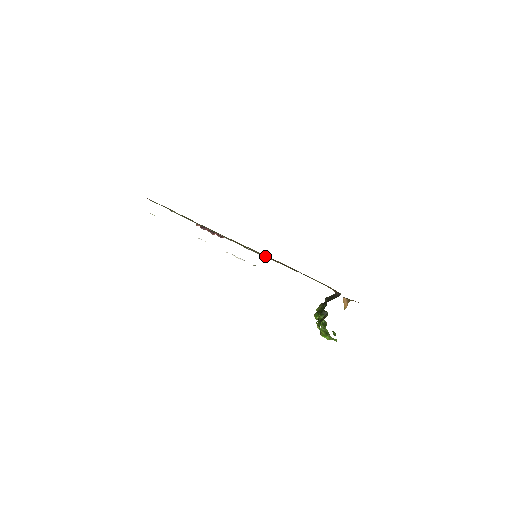
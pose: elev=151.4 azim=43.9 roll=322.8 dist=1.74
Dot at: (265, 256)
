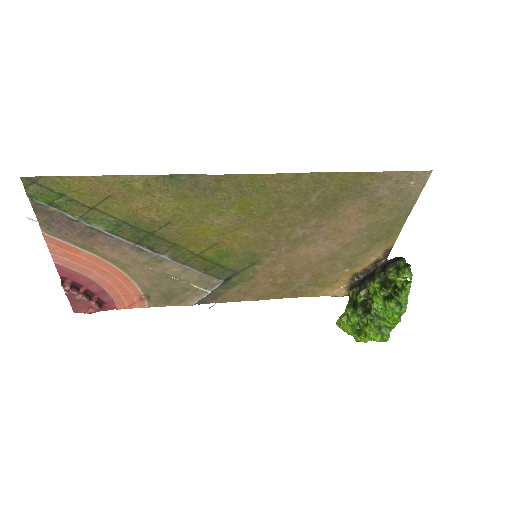
Dot at: (281, 243)
